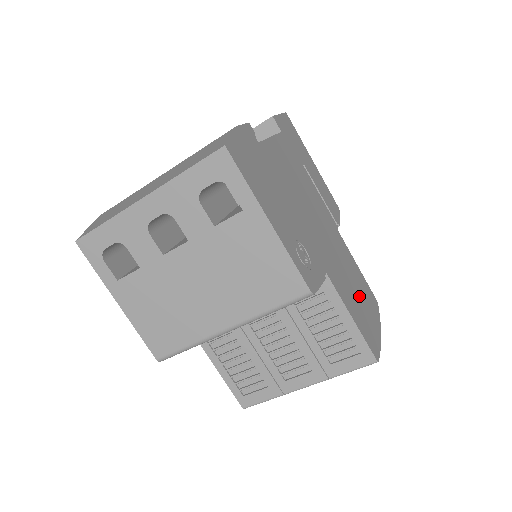
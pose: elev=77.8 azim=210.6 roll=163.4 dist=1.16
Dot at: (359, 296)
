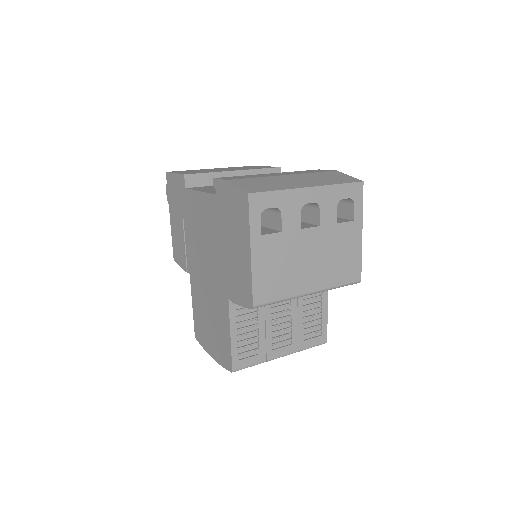
Dot at: occluded
